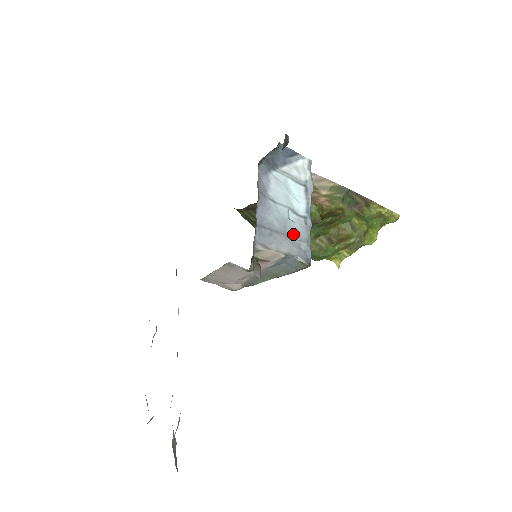
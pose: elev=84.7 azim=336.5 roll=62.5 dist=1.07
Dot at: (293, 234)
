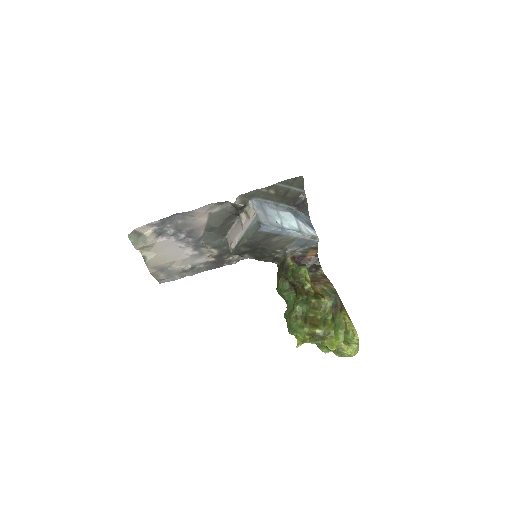
Dot at: (270, 220)
